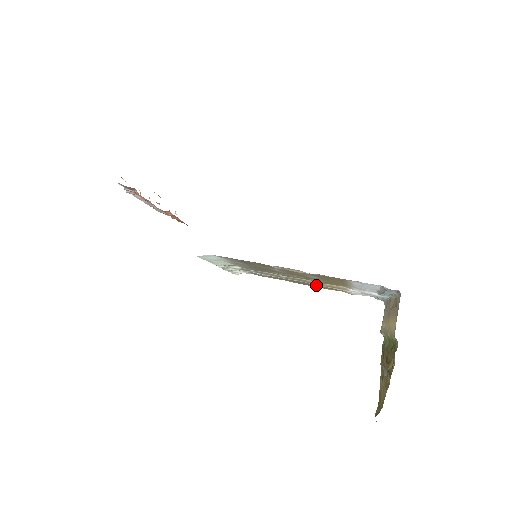
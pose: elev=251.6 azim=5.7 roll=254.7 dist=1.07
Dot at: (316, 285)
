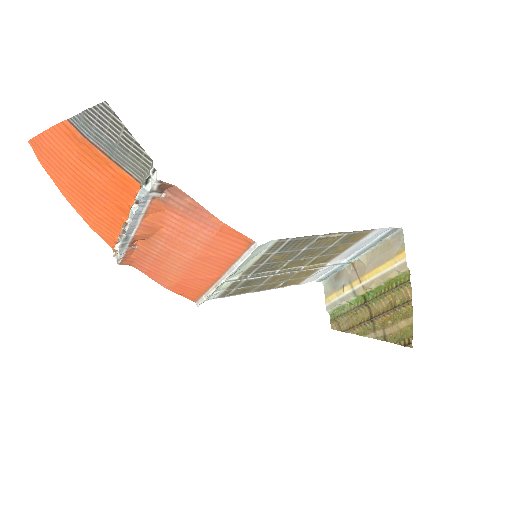
Dot at: (282, 282)
